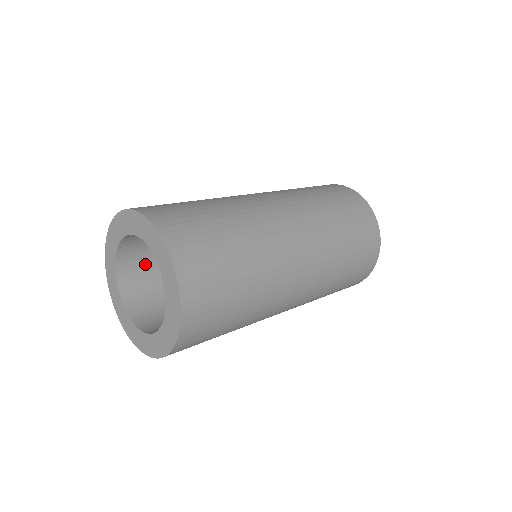
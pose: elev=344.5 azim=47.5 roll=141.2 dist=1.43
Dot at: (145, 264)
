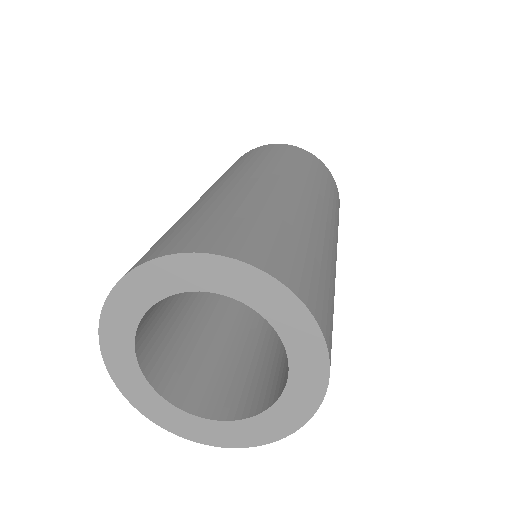
Dot at: (156, 305)
